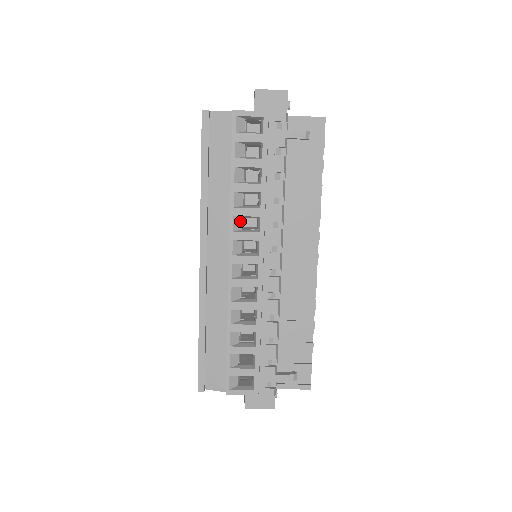
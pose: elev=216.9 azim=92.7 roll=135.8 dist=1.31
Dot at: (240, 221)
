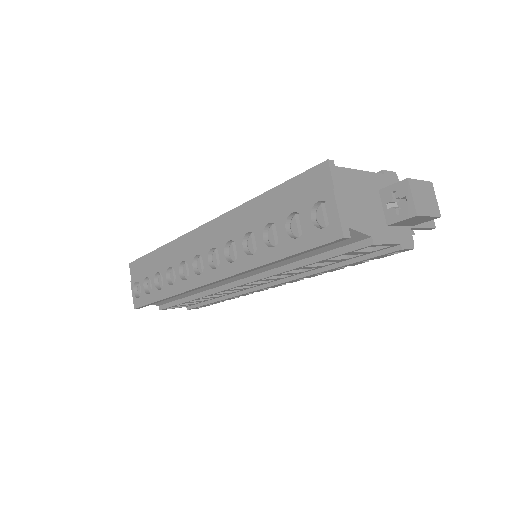
Dot at: occluded
